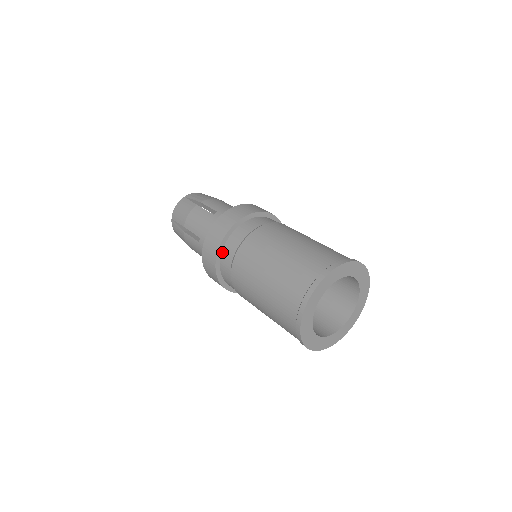
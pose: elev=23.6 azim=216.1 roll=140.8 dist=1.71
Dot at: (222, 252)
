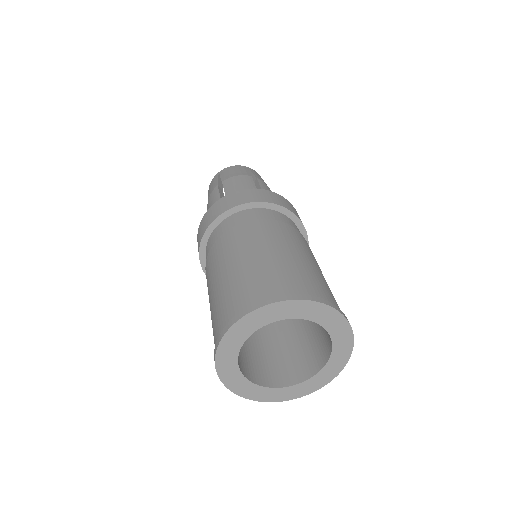
Dot at: (205, 253)
